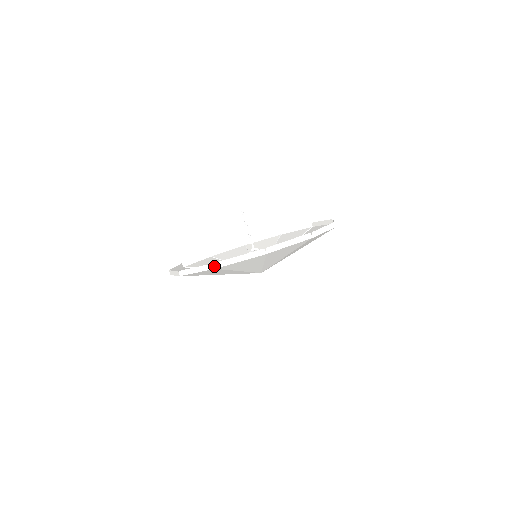
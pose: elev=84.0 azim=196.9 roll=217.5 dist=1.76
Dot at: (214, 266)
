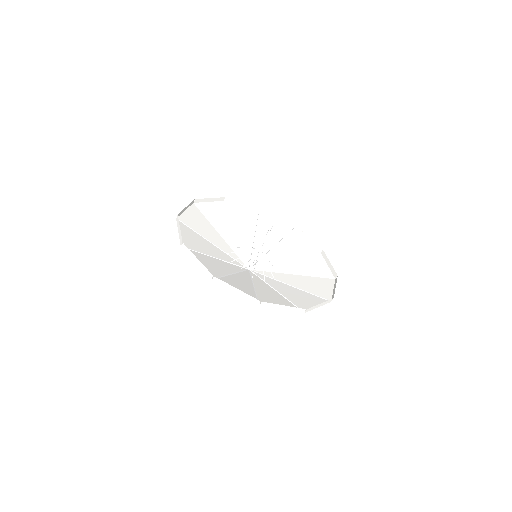
Dot at: (204, 248)
